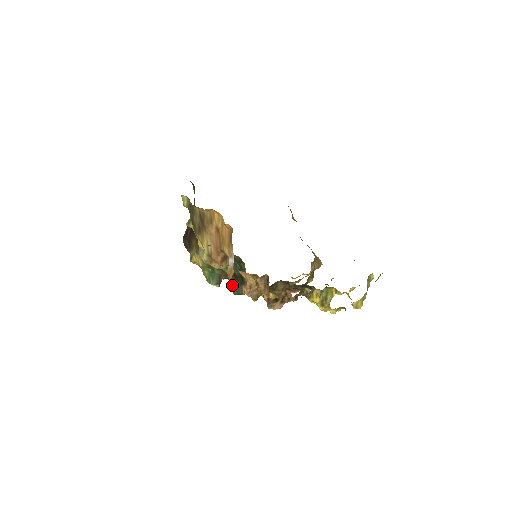
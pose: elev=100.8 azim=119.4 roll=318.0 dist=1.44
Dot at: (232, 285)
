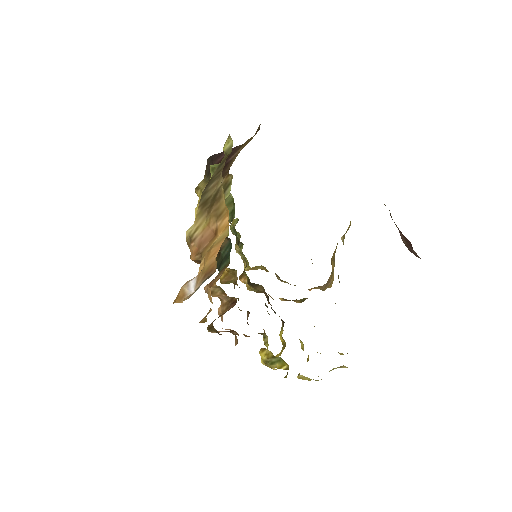
Dot at: occluded
